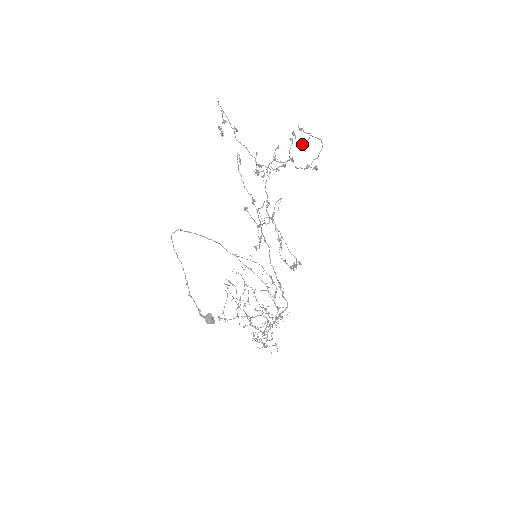
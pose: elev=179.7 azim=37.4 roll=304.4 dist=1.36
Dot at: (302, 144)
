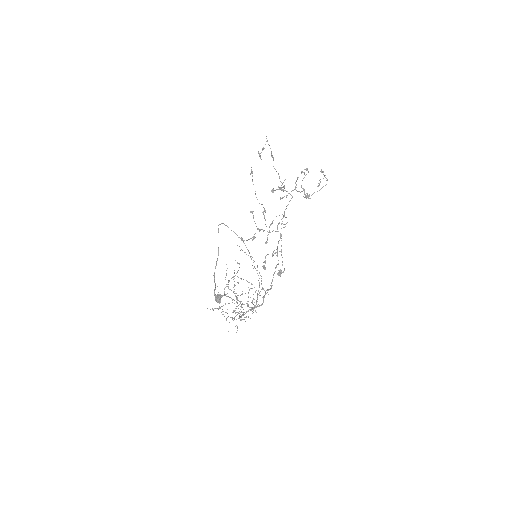
Dot at: (319, 183)
